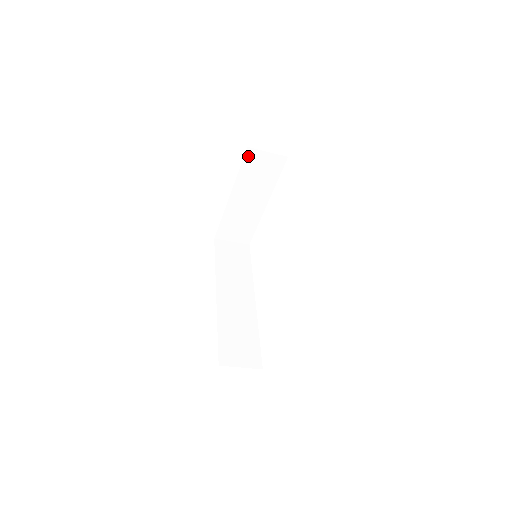
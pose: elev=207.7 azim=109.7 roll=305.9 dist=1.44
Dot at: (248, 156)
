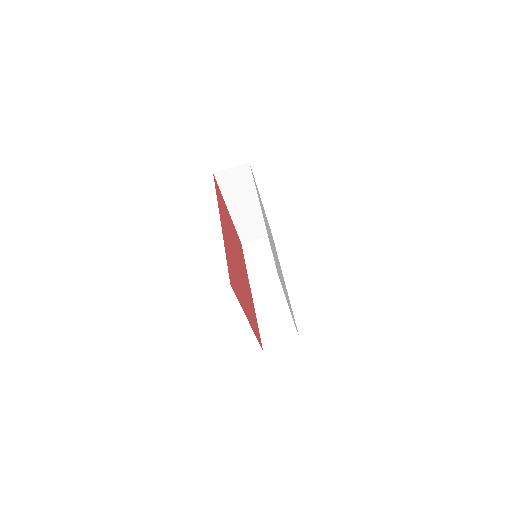
Dot at: (219, 178)
